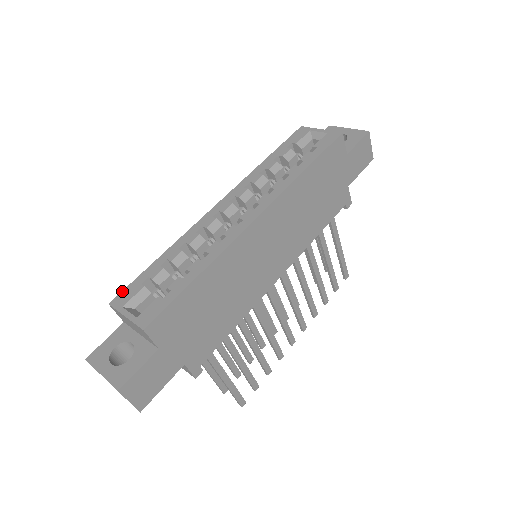
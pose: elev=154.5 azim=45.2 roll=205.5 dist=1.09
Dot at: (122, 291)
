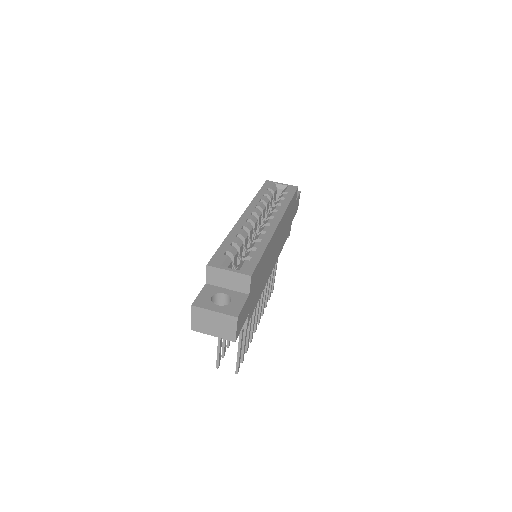
Dot at: (211, 258)
